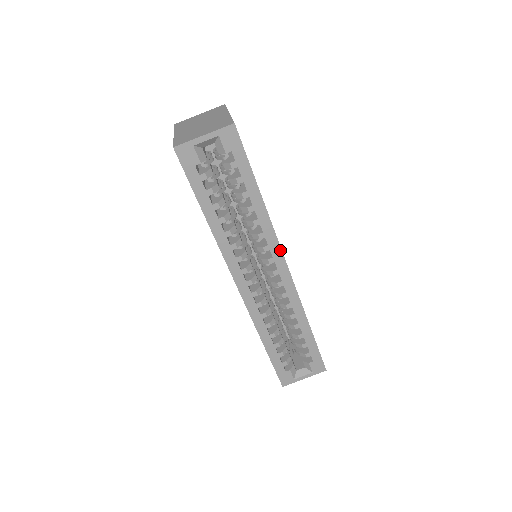
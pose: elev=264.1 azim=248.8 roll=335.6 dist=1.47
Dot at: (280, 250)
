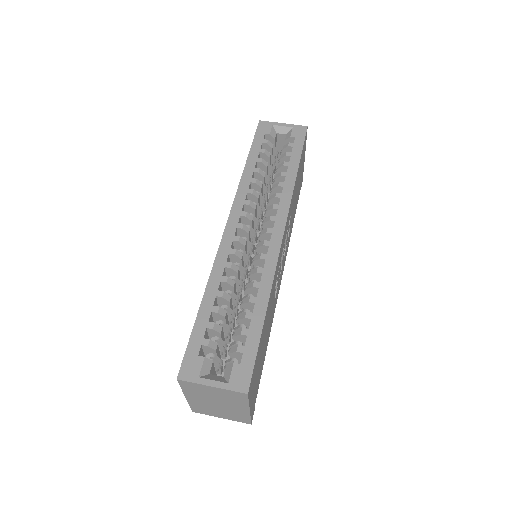
Dot at: (286, 214)
